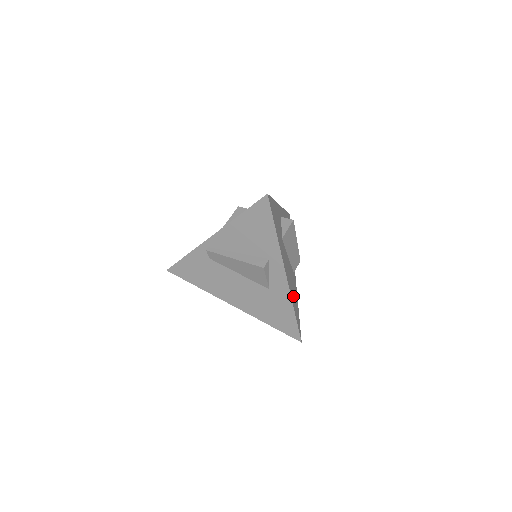
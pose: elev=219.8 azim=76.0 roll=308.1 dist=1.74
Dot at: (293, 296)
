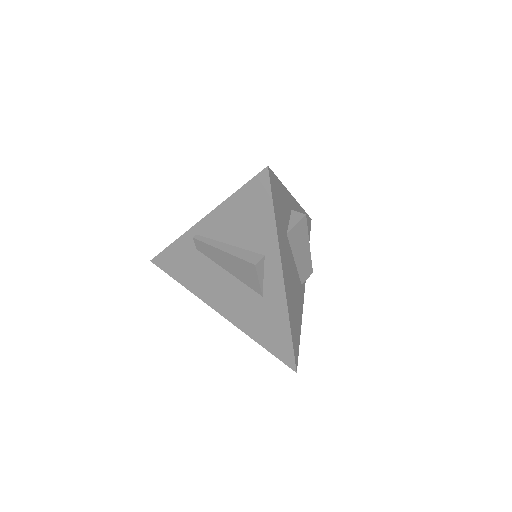
Dot at: (293, 311)
